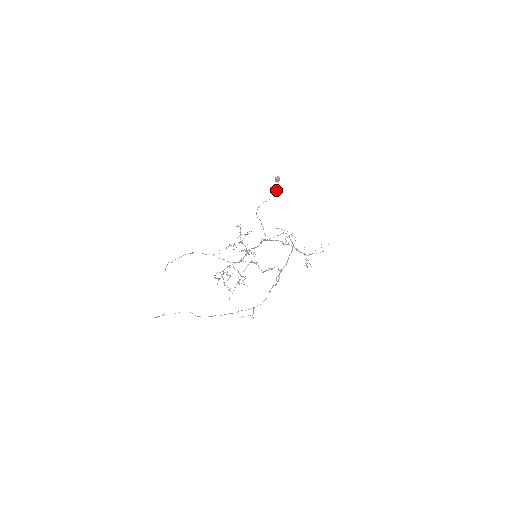
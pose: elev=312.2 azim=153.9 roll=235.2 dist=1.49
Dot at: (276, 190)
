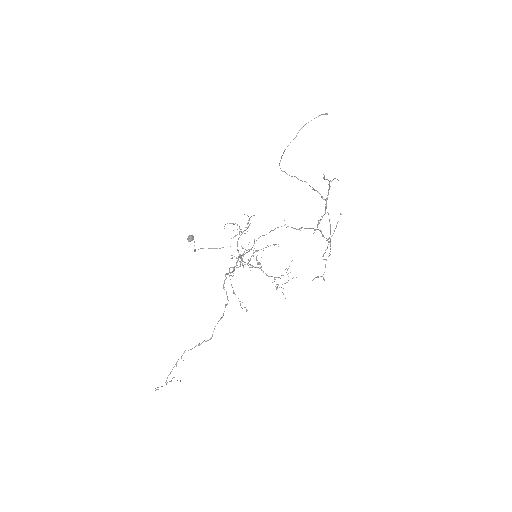
Dot at: occluded
